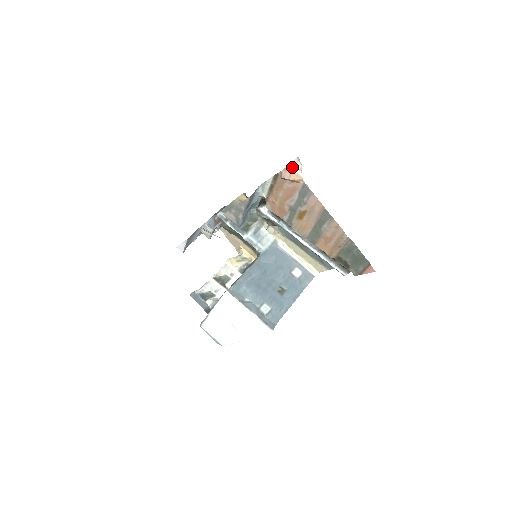
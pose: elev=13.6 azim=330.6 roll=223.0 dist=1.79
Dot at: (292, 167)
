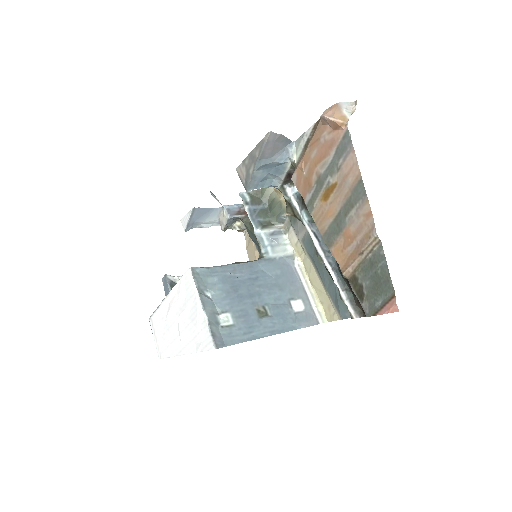
Dot at: (341, 106)
